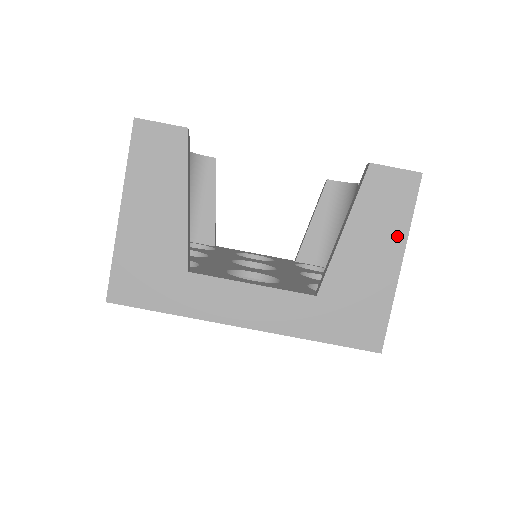
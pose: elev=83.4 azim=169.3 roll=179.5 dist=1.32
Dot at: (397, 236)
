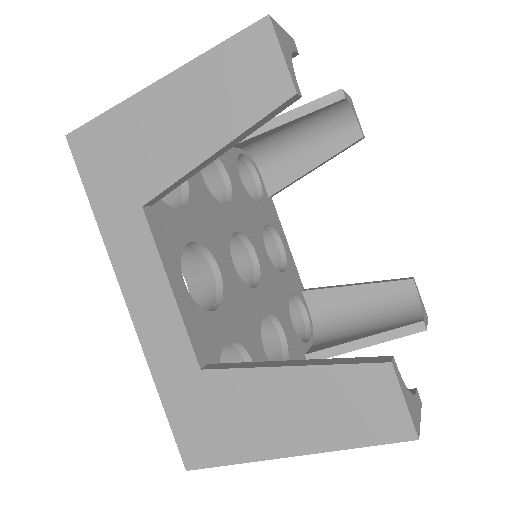
Dot at: occluded
